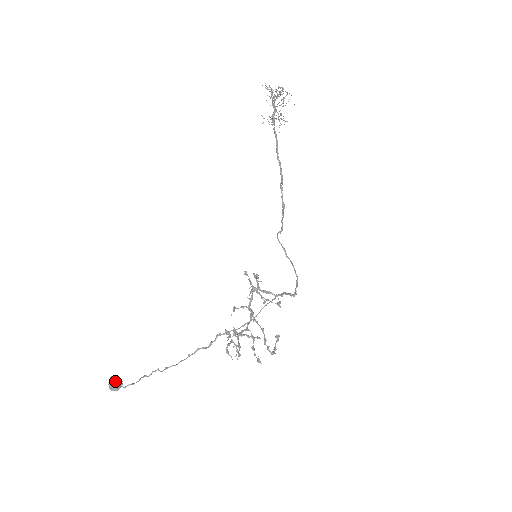
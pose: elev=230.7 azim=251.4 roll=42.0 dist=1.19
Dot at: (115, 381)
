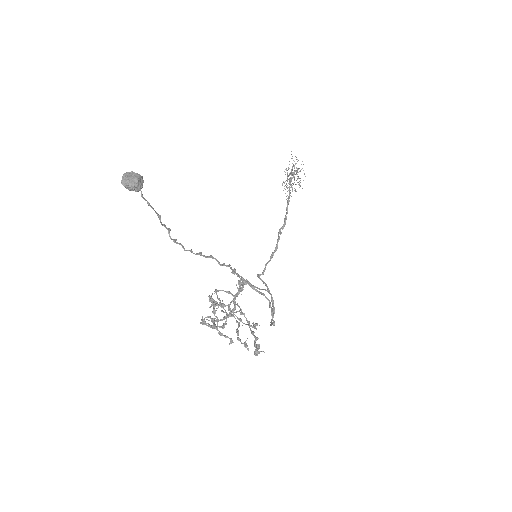
Dot at: (139, 175)
